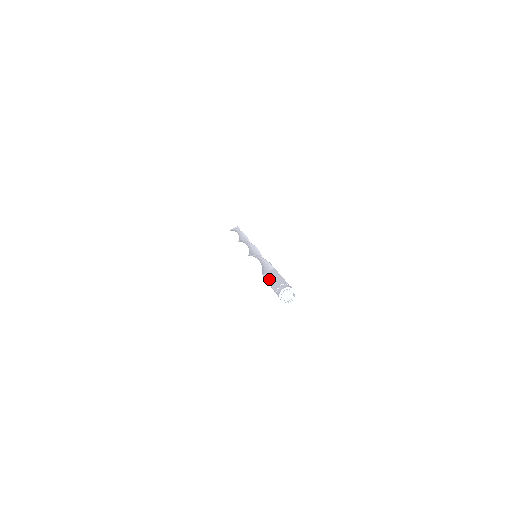
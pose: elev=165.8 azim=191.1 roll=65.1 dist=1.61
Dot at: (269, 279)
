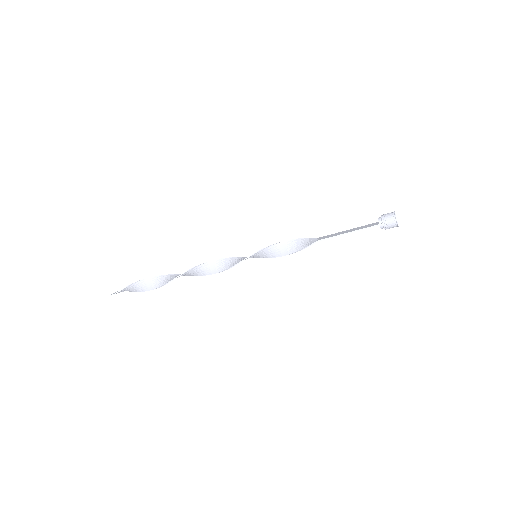
Dot at: (340, 233)
